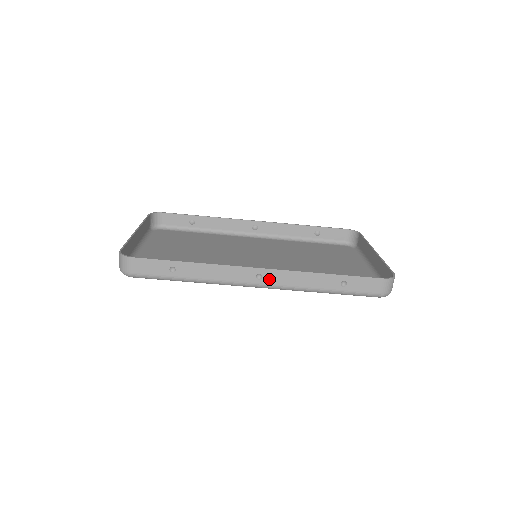
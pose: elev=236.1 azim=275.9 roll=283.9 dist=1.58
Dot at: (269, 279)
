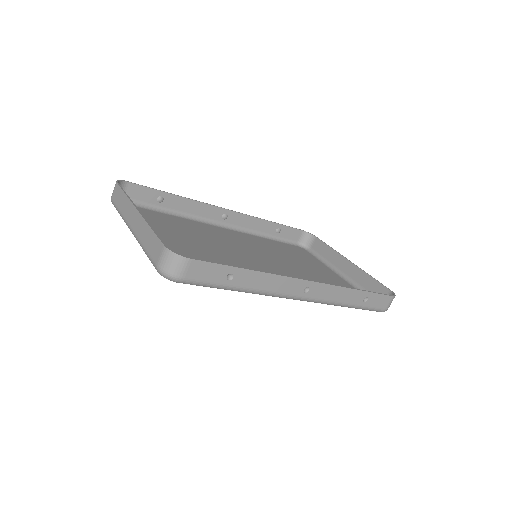
Dot at: (313, 292)
